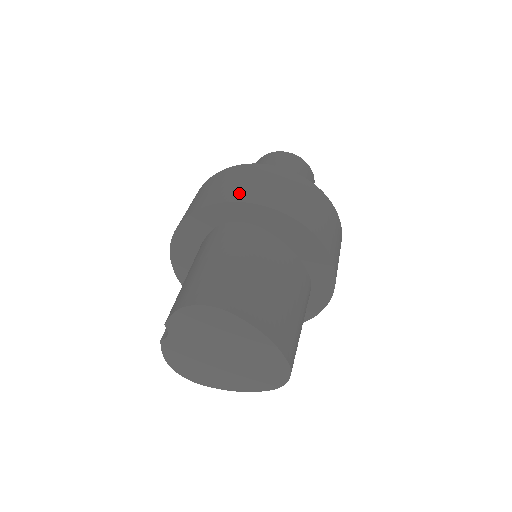
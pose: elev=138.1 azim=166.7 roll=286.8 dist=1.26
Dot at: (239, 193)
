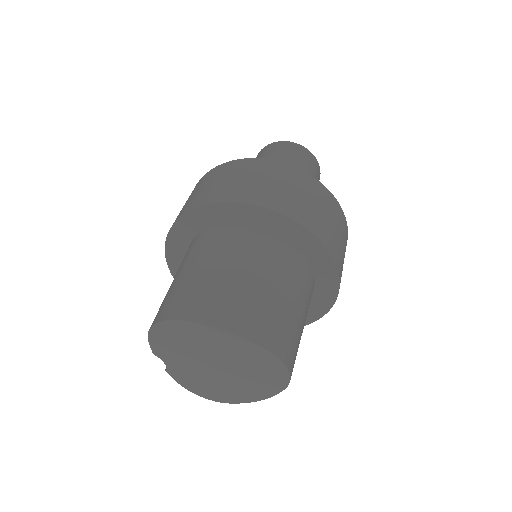
Dot at: (191, 203)
